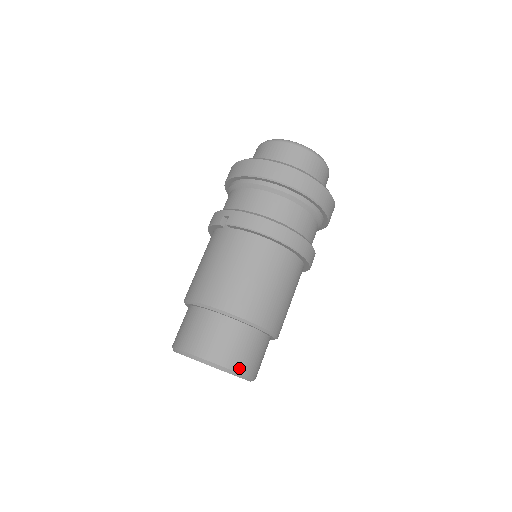
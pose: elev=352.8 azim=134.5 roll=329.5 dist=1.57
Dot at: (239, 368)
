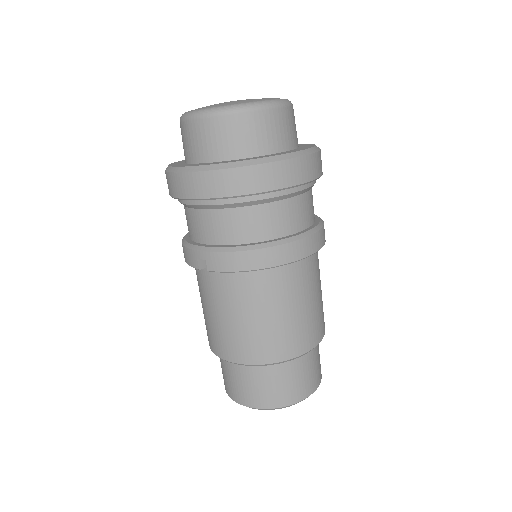
Dot at: (305, 394)
